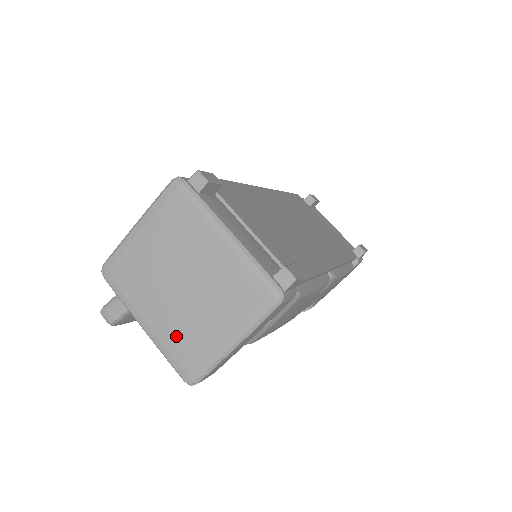
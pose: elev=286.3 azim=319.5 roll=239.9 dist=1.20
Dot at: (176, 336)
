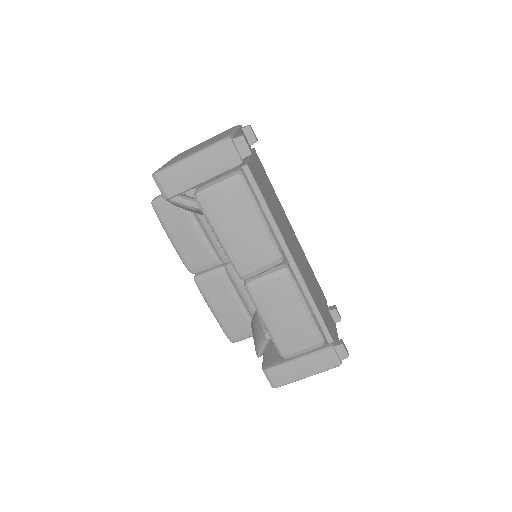
Dot at: occluded
